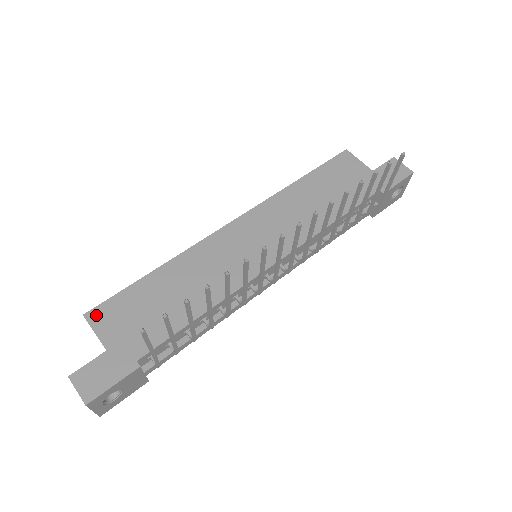
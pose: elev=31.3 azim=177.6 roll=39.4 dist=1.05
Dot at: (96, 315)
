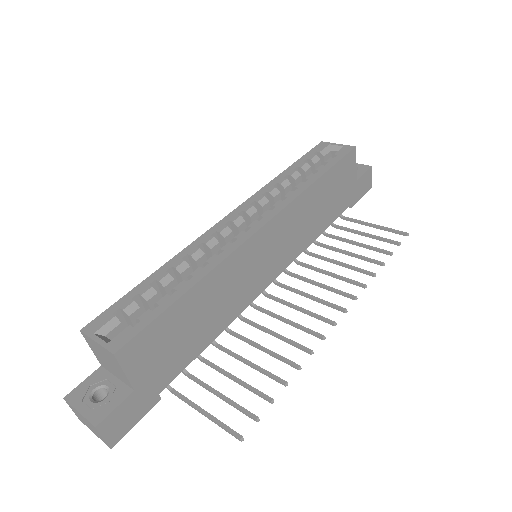
Dot at: (128, 352)
